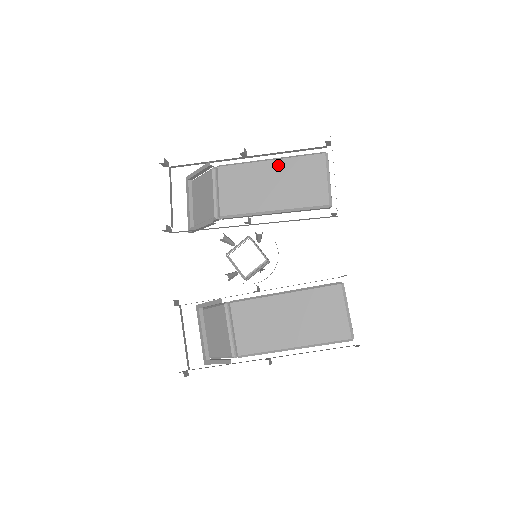
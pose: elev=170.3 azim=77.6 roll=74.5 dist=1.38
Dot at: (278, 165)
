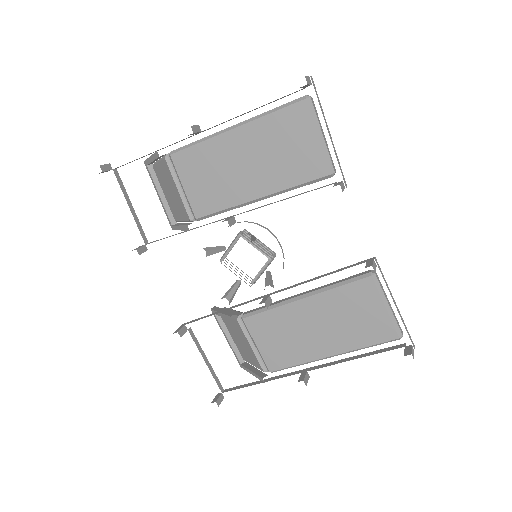
Dot at: (246, 133)
